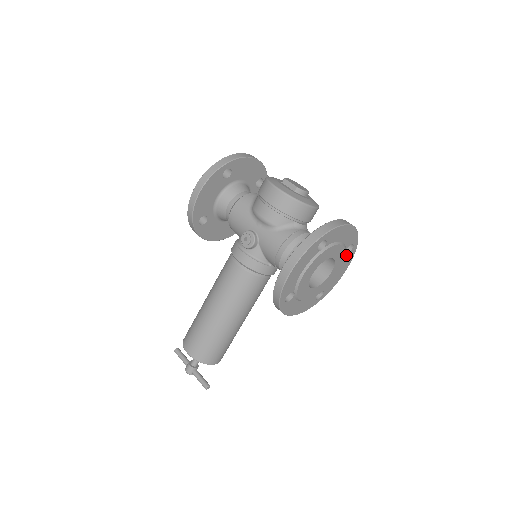
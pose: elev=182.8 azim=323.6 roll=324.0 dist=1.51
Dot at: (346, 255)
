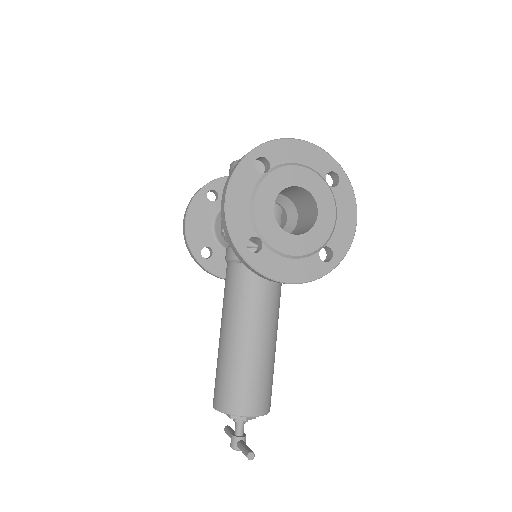
Dot at: (334, 190)
